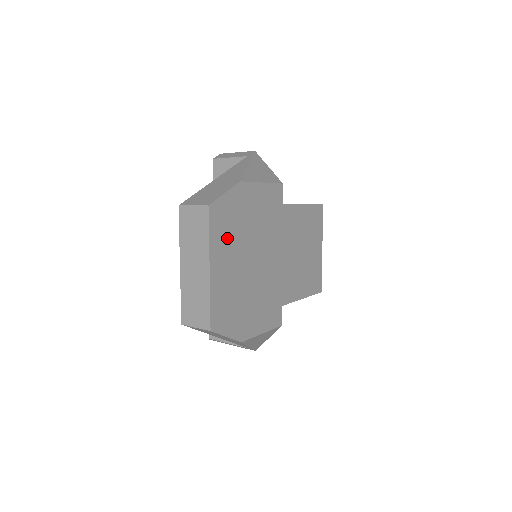
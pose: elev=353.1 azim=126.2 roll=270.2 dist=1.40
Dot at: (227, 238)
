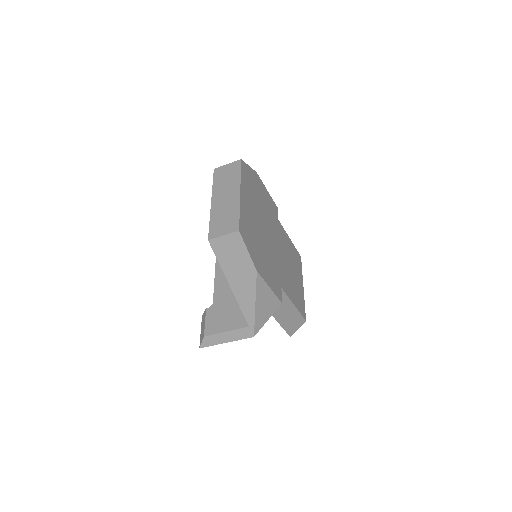
Dot at: (249, 191)
